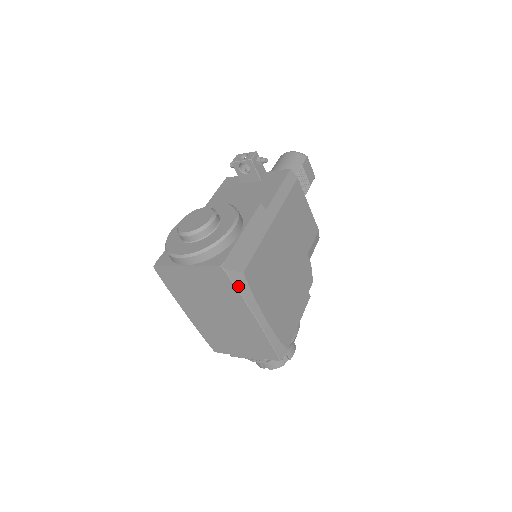
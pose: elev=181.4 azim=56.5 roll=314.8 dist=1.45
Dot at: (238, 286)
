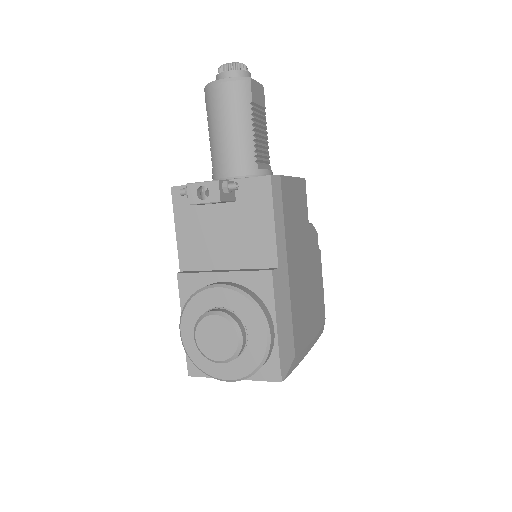
Dot at: (294, 367)
